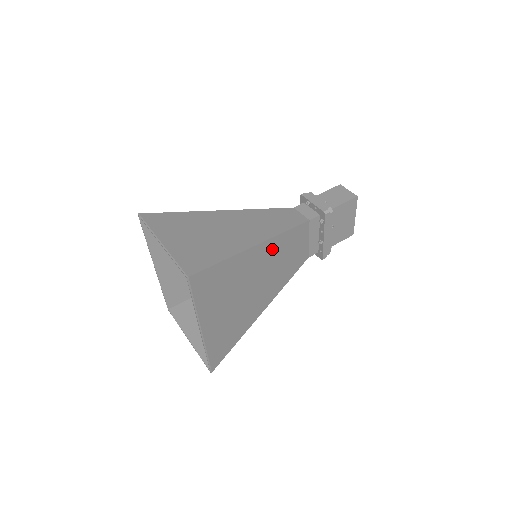
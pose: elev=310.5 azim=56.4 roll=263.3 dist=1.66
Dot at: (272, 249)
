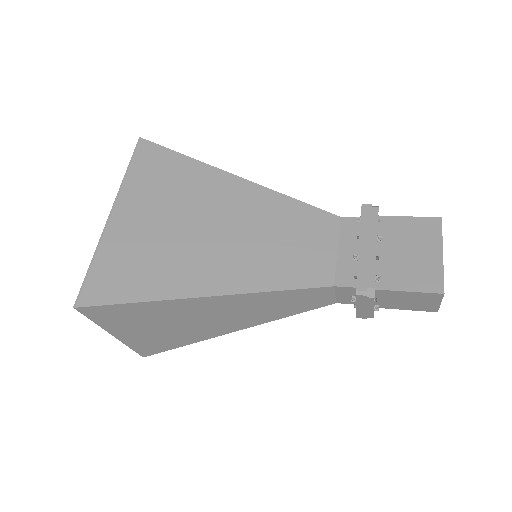
Dot at: (259, 203)
